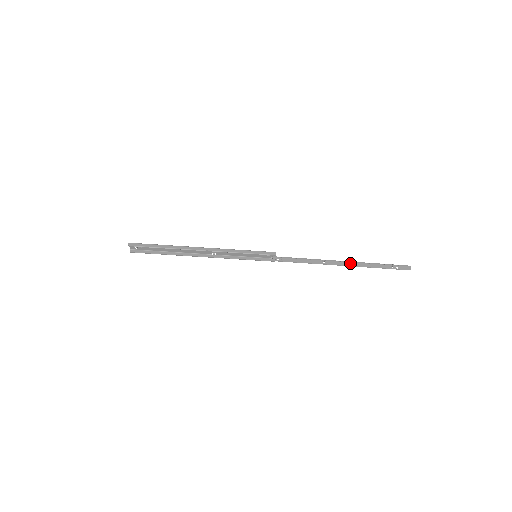
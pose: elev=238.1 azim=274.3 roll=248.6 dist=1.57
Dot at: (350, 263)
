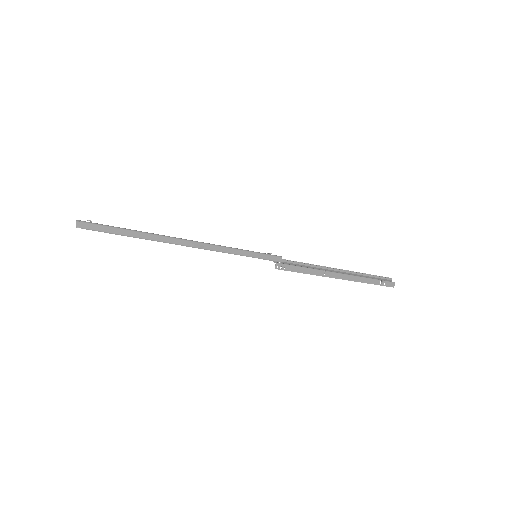
Dot at: (348, 276)
